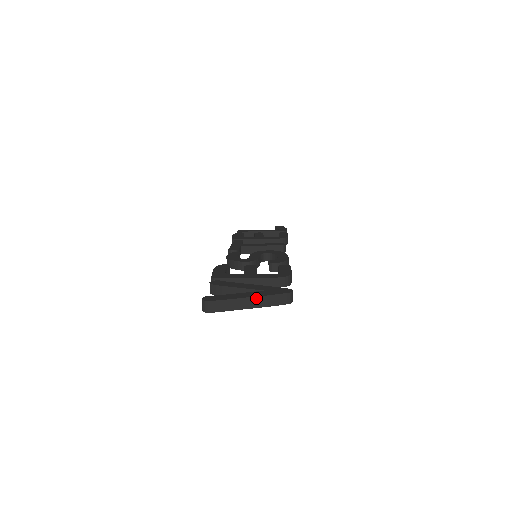
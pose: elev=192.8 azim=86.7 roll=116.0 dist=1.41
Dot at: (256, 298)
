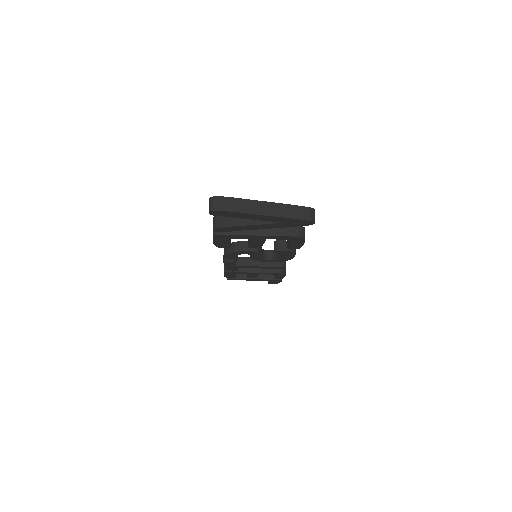
Dot at: (274, 204)
